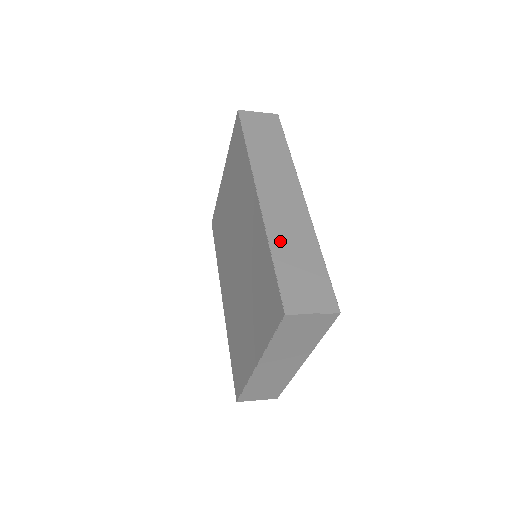
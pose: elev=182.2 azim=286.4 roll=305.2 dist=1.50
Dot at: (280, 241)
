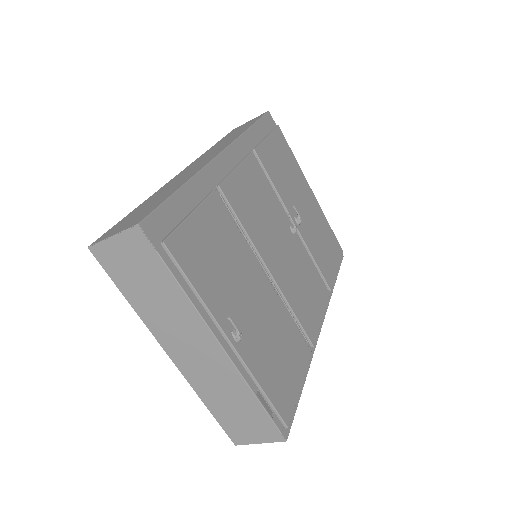
Dot at: (156, 195)
